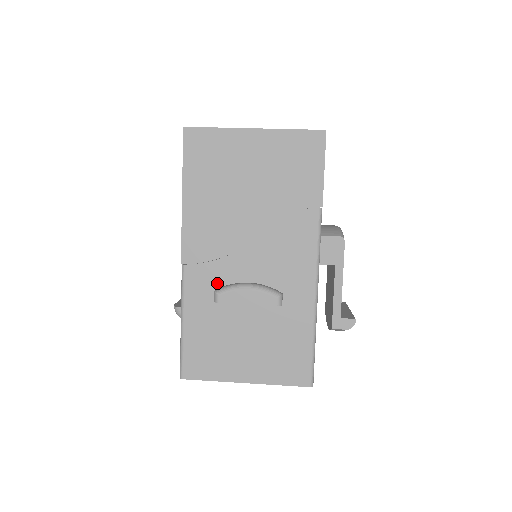
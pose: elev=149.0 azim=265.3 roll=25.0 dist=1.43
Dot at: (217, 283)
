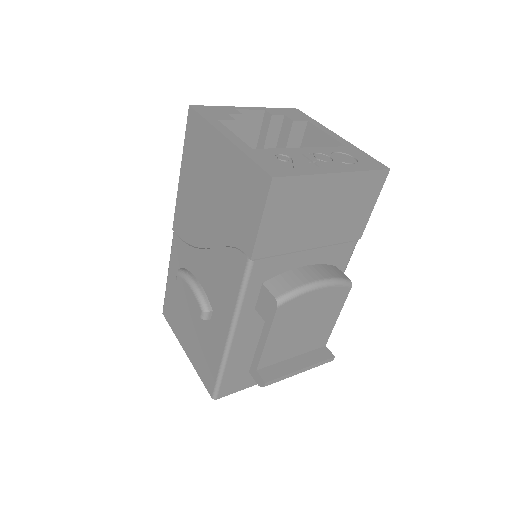
Dot at: (185, 263)
